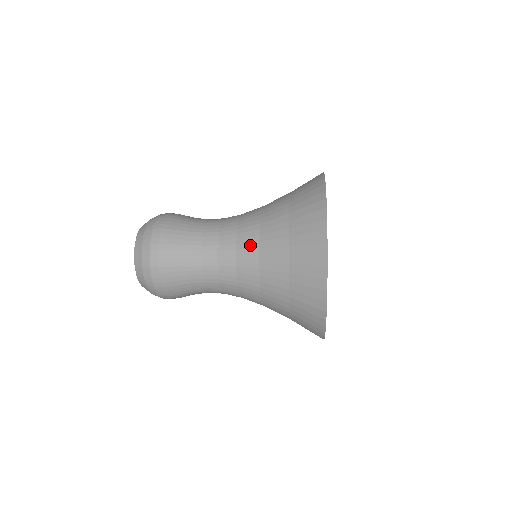
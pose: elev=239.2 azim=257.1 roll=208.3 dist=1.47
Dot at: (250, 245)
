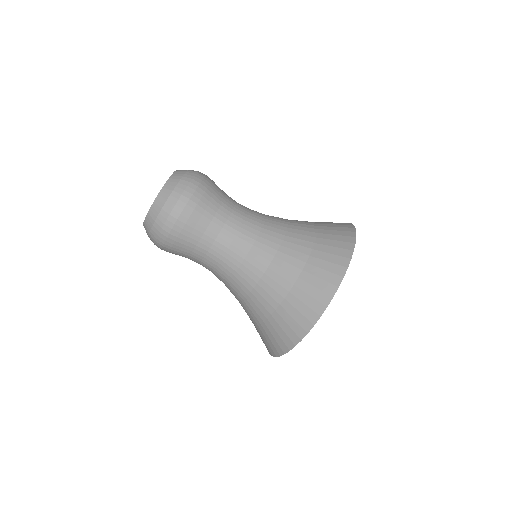
Dot at: (277, 230)
